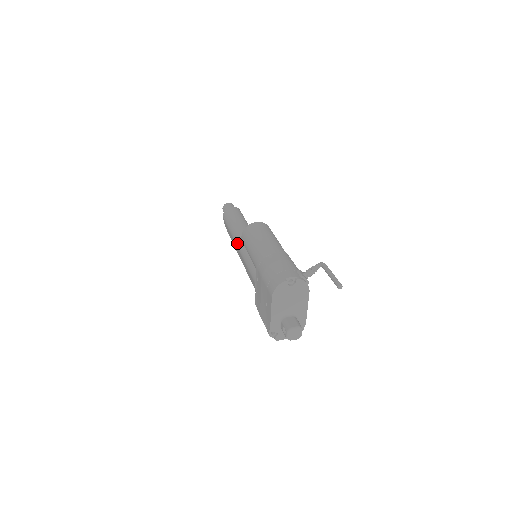
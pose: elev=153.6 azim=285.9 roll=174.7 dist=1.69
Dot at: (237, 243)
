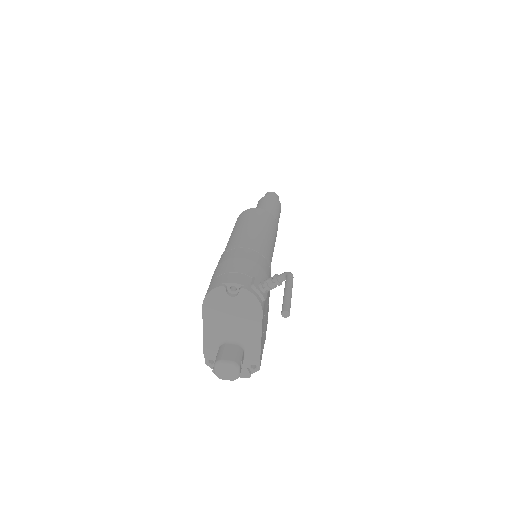
Dot at: occluded
